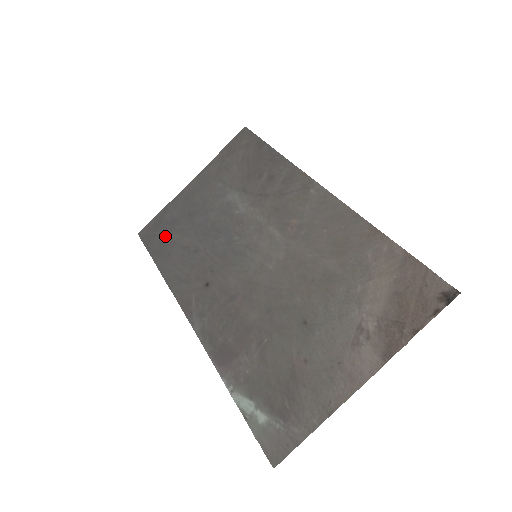
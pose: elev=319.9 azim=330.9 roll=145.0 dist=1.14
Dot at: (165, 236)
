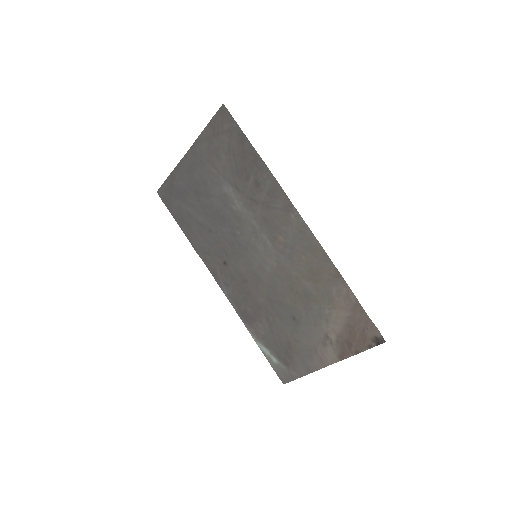
Dot at: (181, 205)
